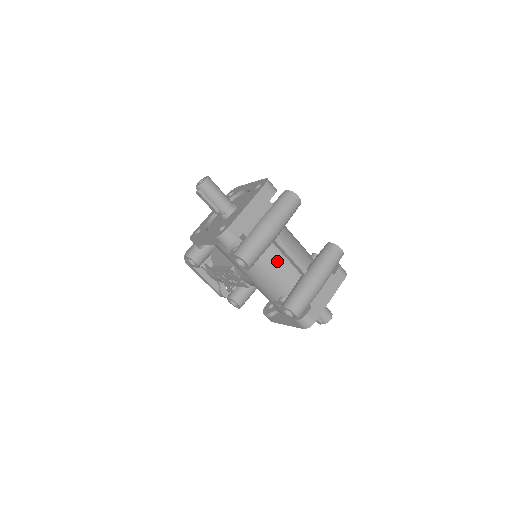
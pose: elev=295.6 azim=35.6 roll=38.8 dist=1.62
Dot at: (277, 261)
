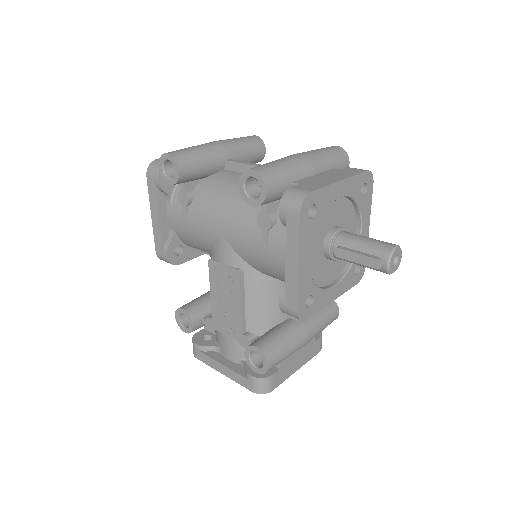
Dot at: occluded
